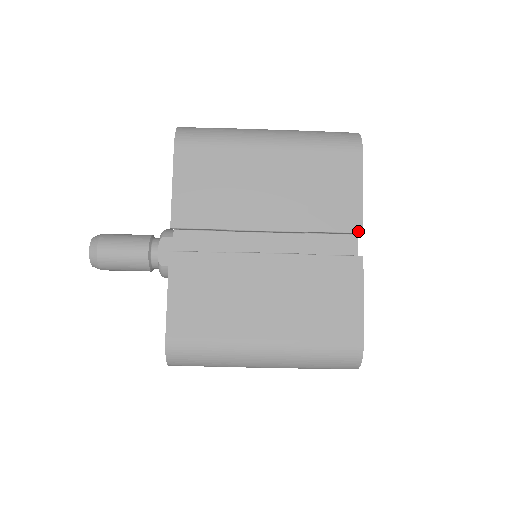
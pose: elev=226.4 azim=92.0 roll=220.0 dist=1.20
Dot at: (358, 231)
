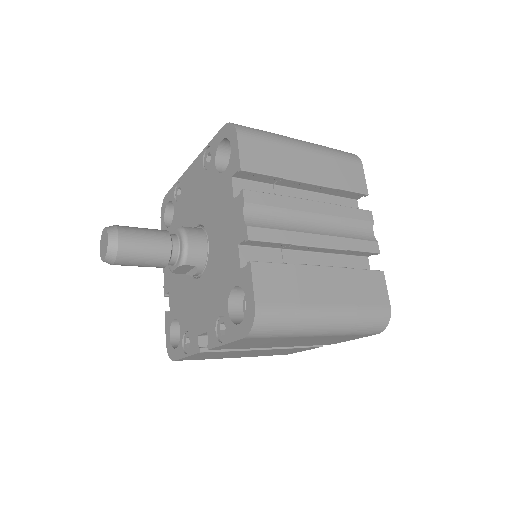
Dot at: occluded
